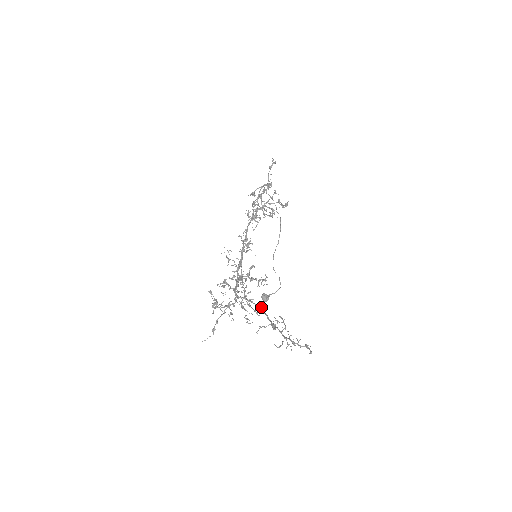
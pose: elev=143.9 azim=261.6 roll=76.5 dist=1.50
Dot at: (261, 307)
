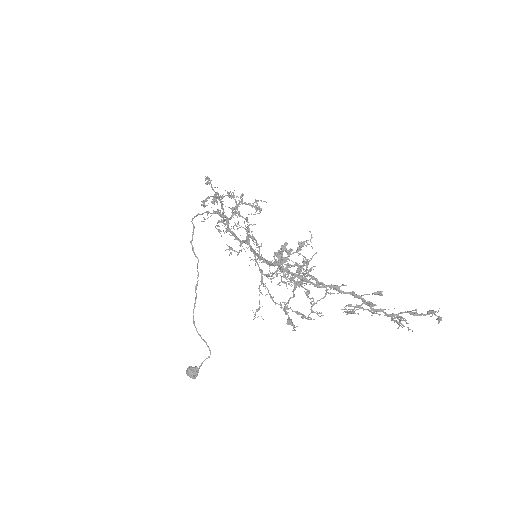
Dot at: (336, 285)
